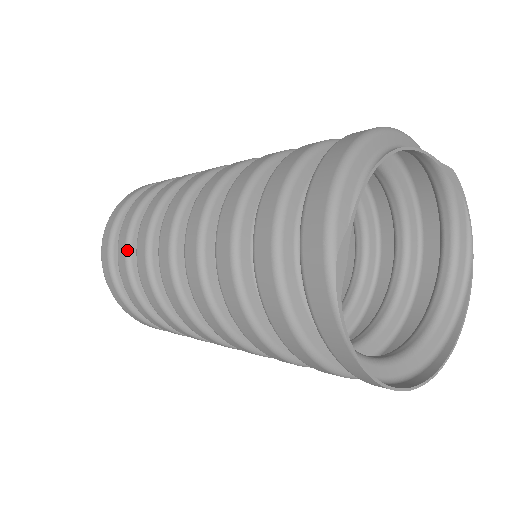
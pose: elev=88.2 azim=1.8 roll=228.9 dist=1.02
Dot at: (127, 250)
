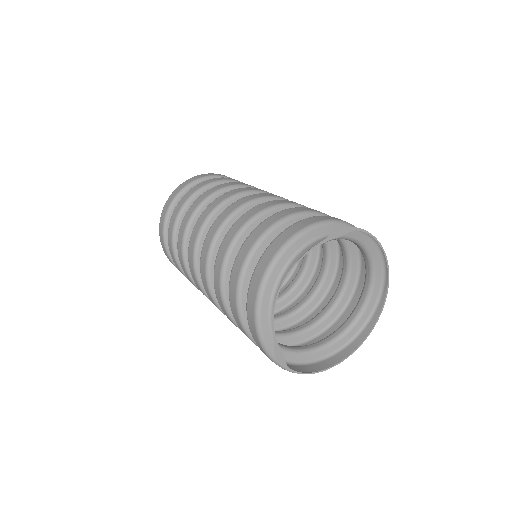
Dot at: (184, 275)
